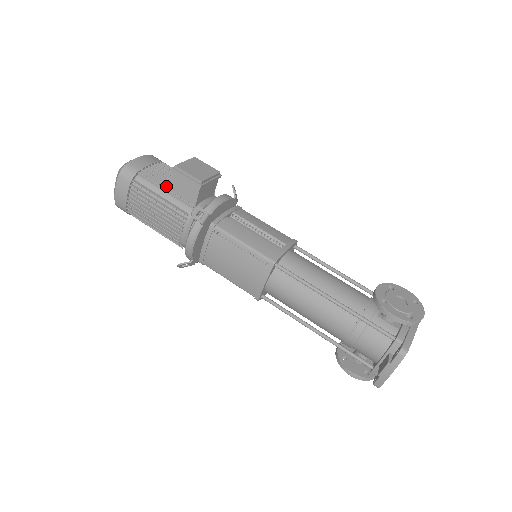
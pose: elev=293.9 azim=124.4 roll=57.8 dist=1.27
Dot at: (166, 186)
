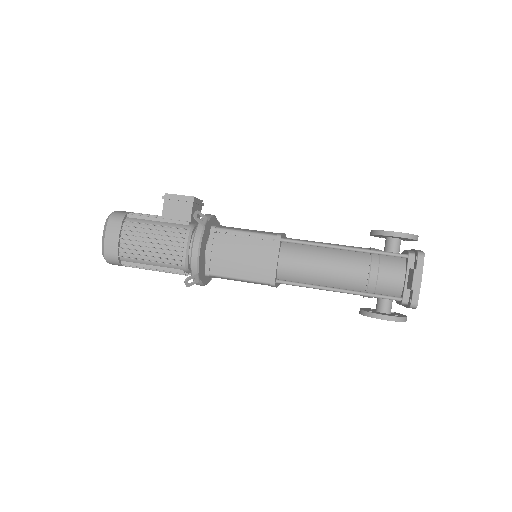
Dot at: (157, 218)
